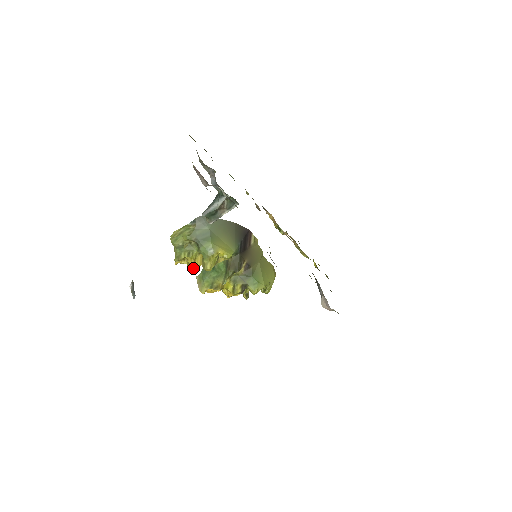
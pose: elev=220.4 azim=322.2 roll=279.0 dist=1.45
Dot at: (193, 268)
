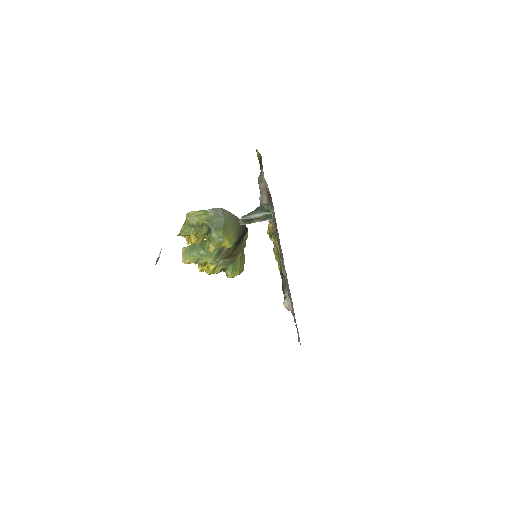
Dot at: occluded
